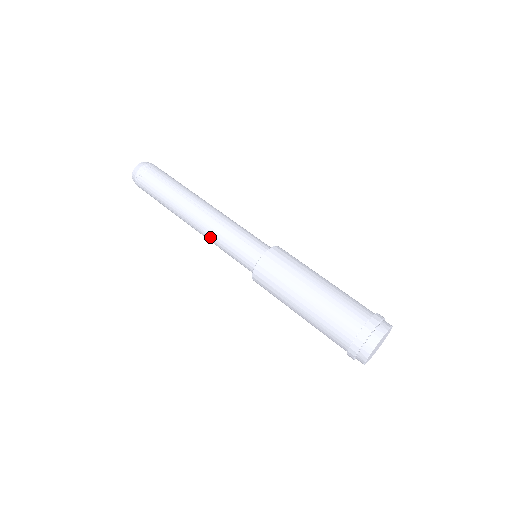
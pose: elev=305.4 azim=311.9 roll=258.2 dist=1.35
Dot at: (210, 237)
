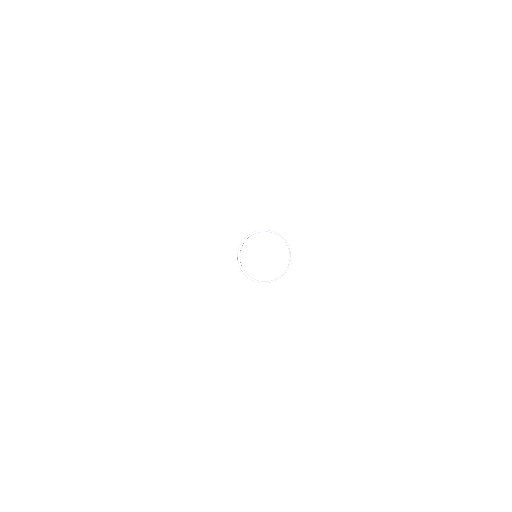
Dot at: occluded
